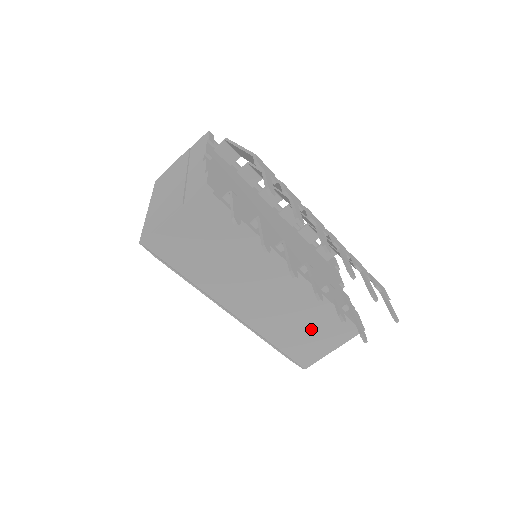
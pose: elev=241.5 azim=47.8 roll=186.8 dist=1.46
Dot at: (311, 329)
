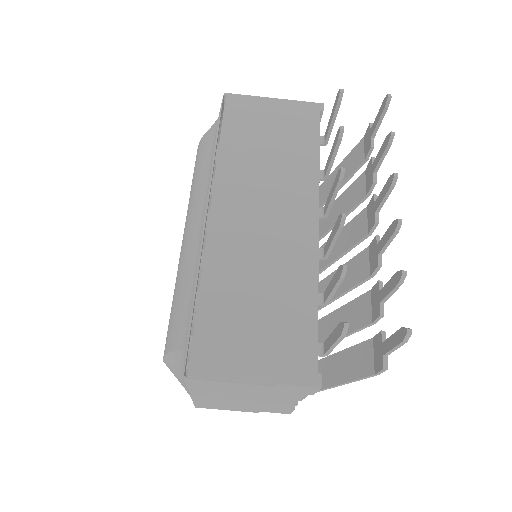
Dot at: (262, 314)
